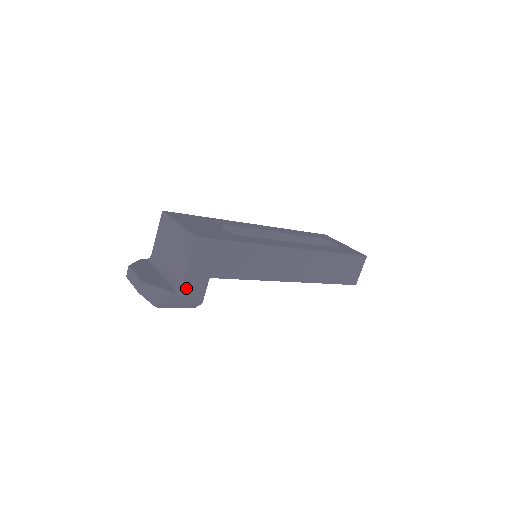
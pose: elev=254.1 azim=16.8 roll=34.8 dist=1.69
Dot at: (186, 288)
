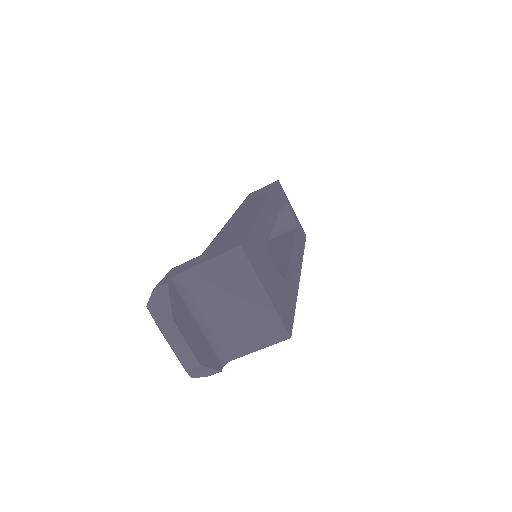
Dot at: occluded
